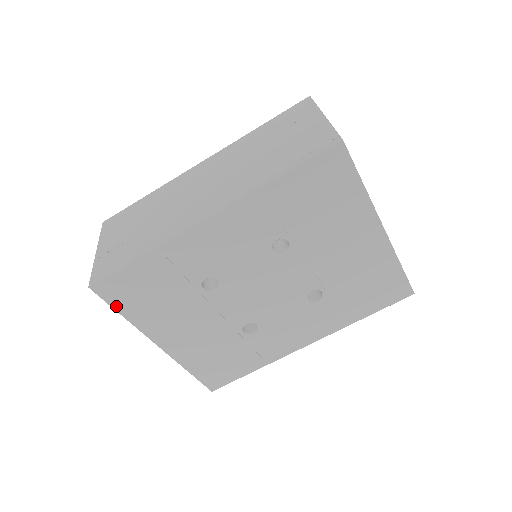
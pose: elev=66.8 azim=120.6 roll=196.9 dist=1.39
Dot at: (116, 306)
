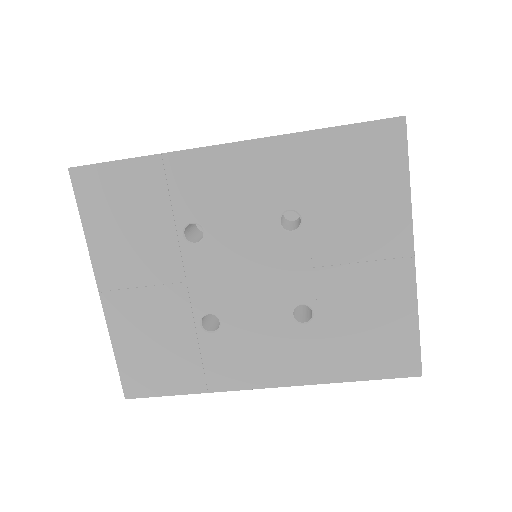
Dot at: (83, 208)
